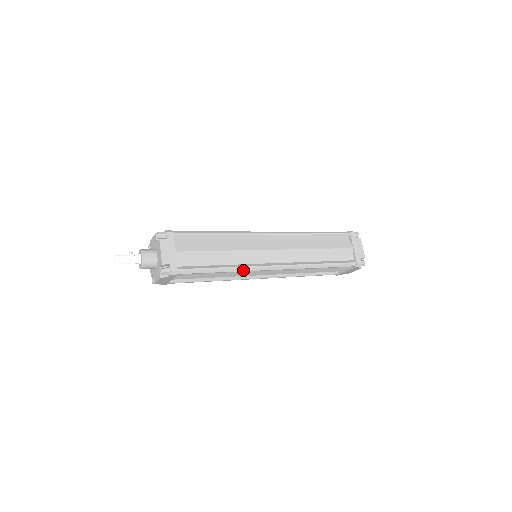
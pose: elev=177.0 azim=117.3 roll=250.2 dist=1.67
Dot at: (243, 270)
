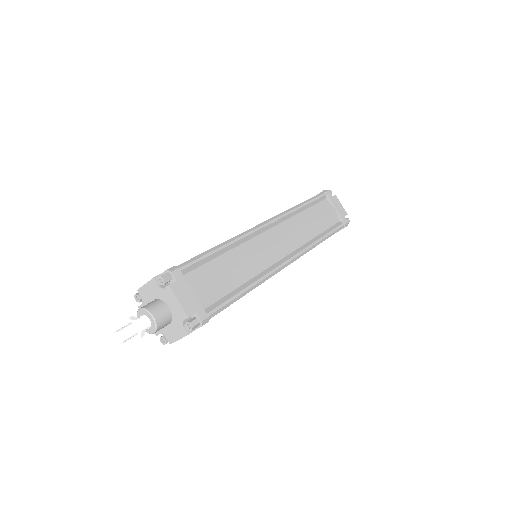
Dot at: (265, 280)
